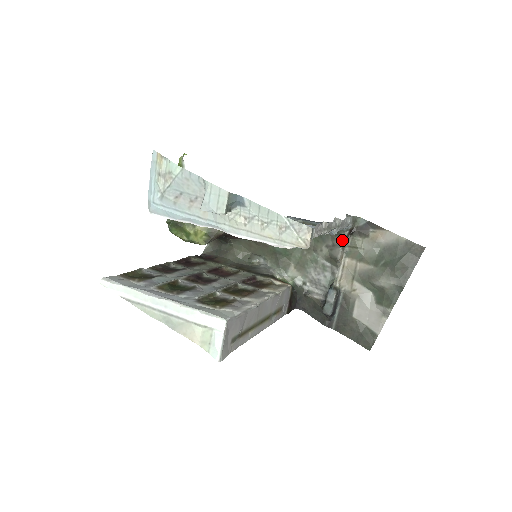
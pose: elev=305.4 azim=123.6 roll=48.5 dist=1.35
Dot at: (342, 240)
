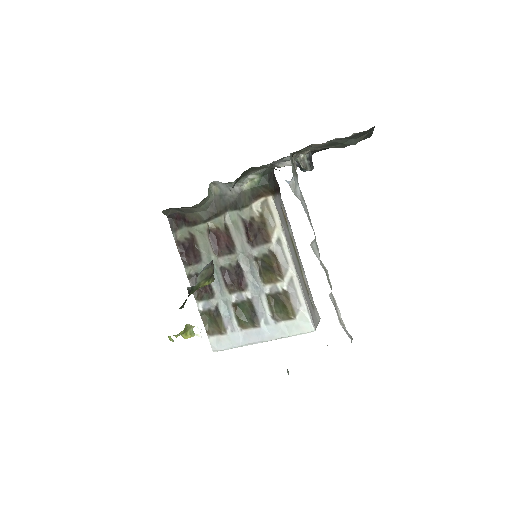
Dot at: occluded
